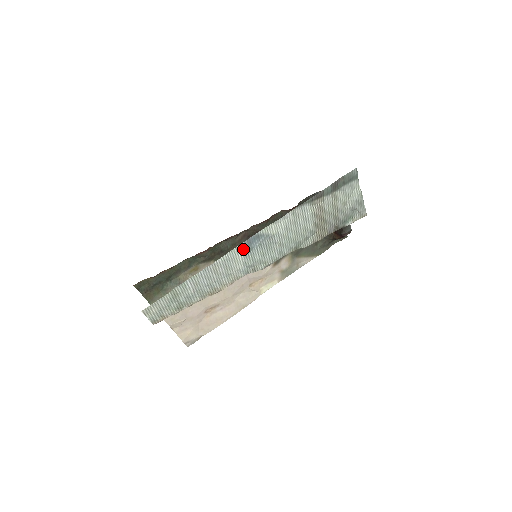
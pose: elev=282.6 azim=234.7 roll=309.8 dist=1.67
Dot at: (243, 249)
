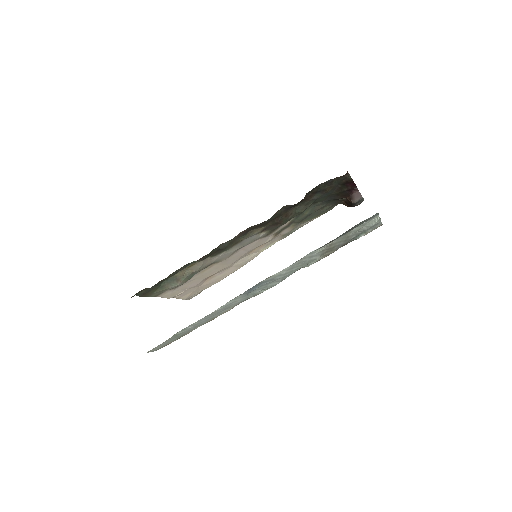
Dot at: (243, 295)
